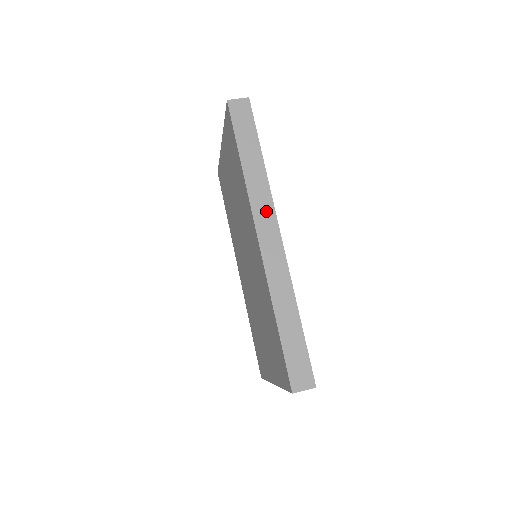
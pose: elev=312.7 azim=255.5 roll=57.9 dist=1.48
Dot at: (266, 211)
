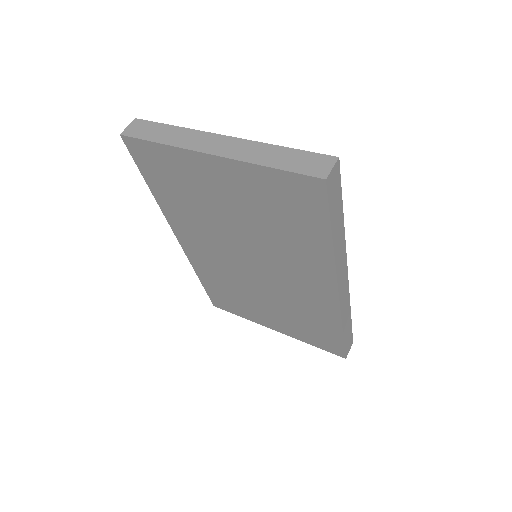
Dot at: (343, 267)
